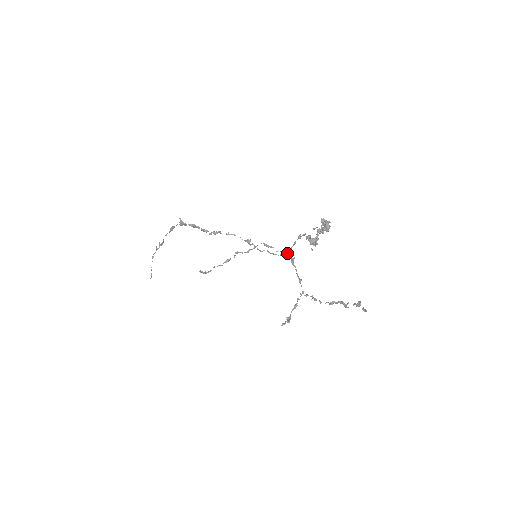
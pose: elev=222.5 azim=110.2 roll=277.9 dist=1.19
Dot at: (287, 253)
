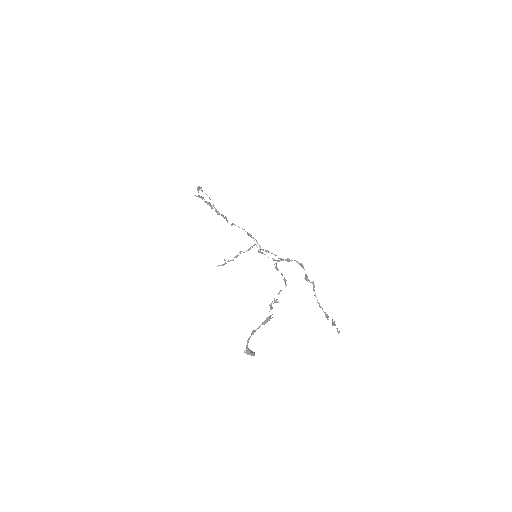
Dot at: (278, 261)
